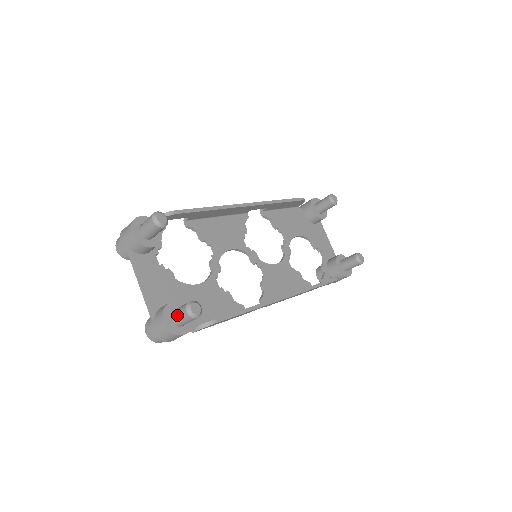
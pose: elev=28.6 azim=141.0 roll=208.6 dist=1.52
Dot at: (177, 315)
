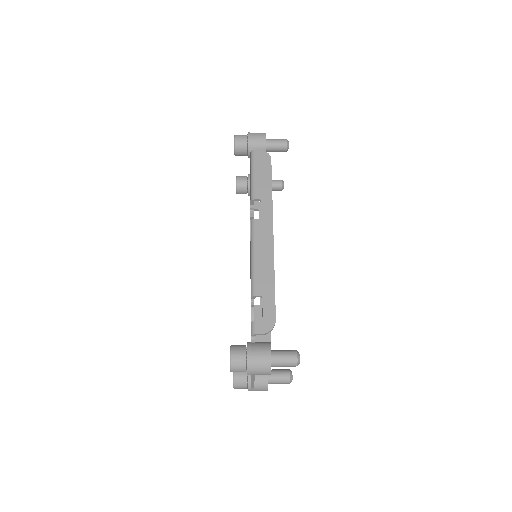
Dot at: (277, 383)
